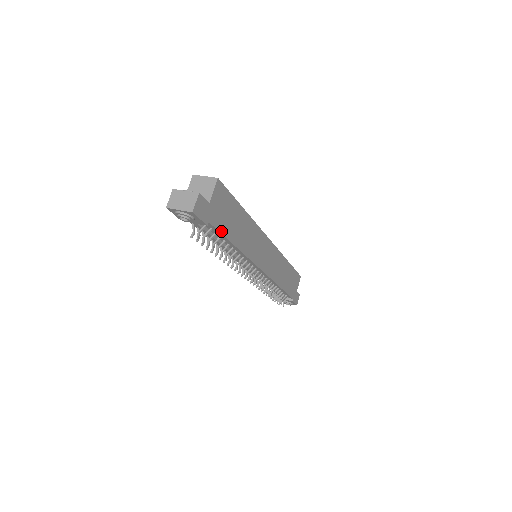
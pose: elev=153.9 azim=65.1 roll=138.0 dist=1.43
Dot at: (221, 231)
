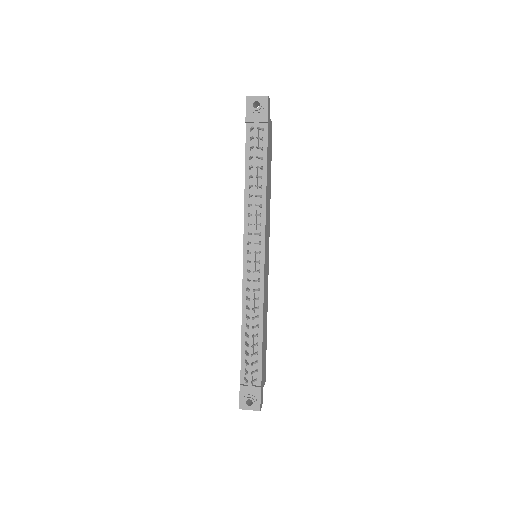
Dot at: (267, 147)
